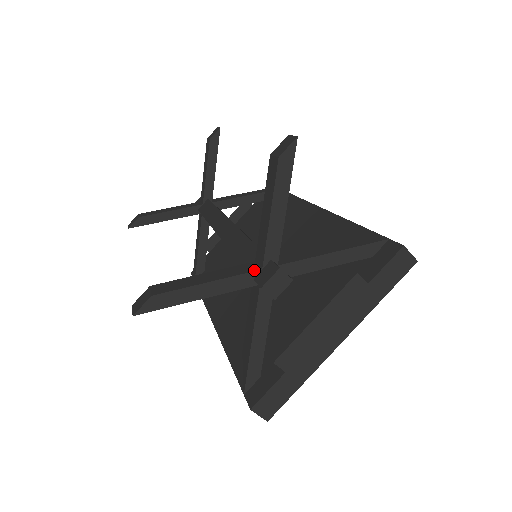
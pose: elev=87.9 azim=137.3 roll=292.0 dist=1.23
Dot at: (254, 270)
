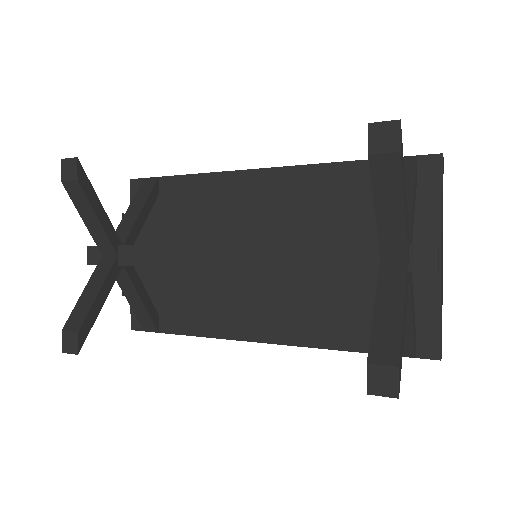
Dot at: (406, 265)
